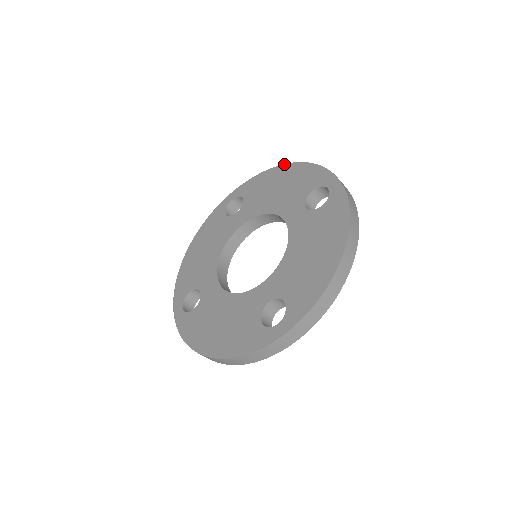
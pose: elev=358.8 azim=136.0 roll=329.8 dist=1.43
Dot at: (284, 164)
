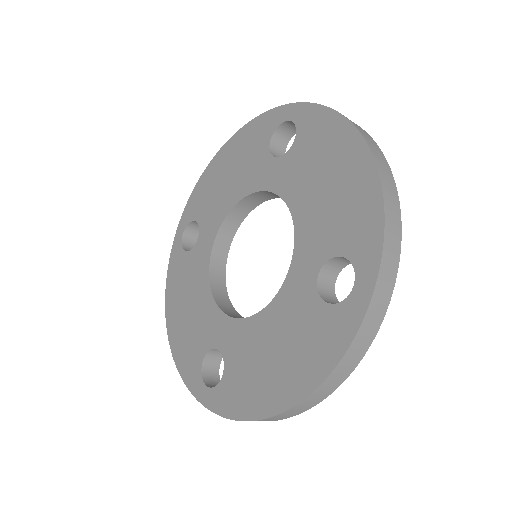
Dot at: (363, 139)
